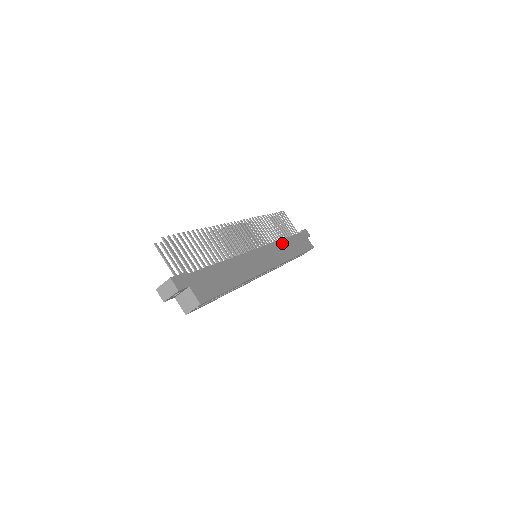
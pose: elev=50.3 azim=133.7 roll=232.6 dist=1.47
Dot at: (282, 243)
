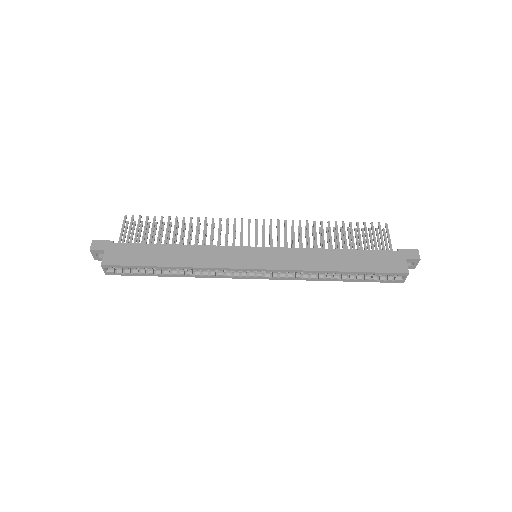
Dot at: (318, 252)
